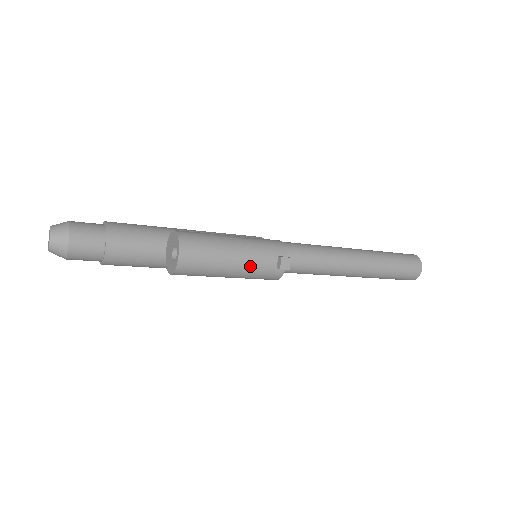
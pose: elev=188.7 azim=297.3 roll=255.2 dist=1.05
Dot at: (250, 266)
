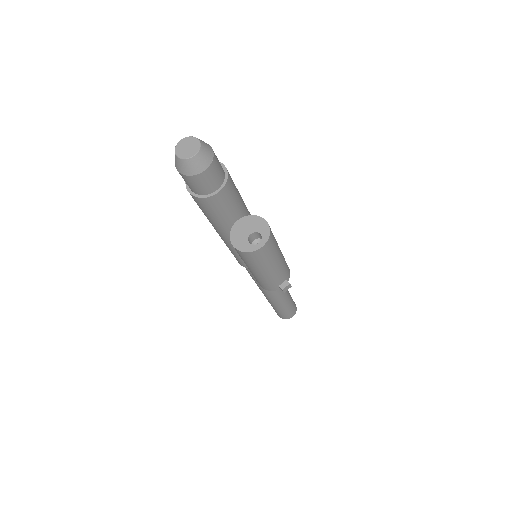
Dot at: (273, 276)
